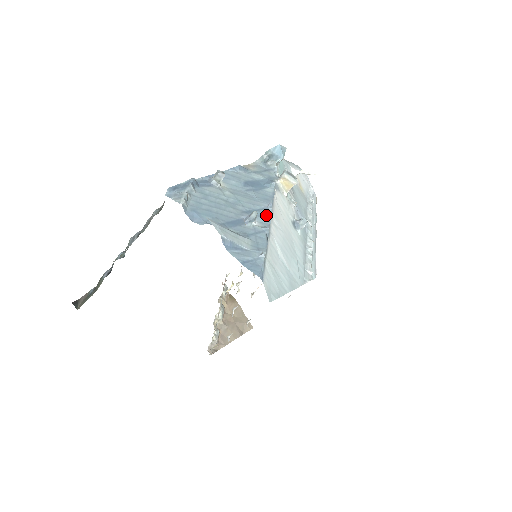
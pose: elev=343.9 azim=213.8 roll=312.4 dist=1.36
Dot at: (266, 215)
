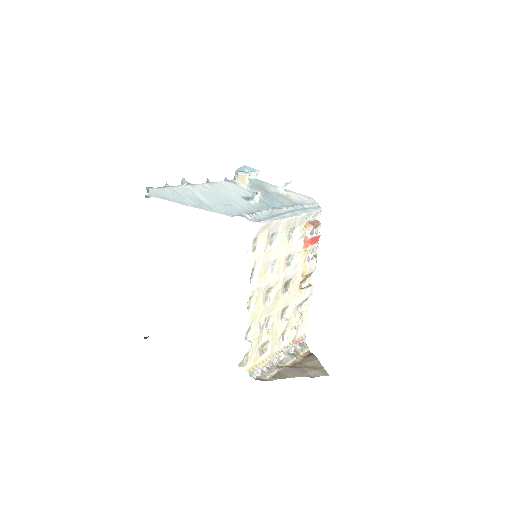
Dot at: occluded
